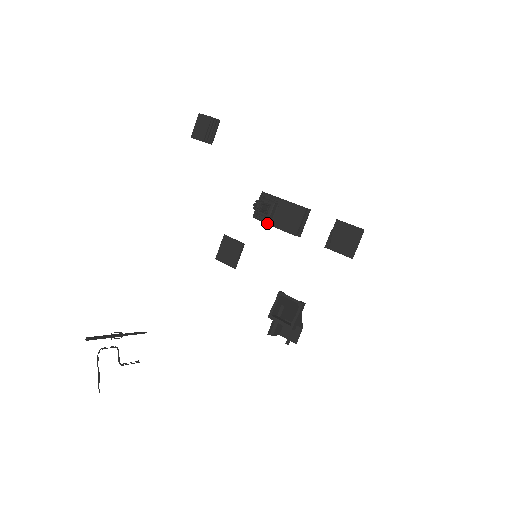
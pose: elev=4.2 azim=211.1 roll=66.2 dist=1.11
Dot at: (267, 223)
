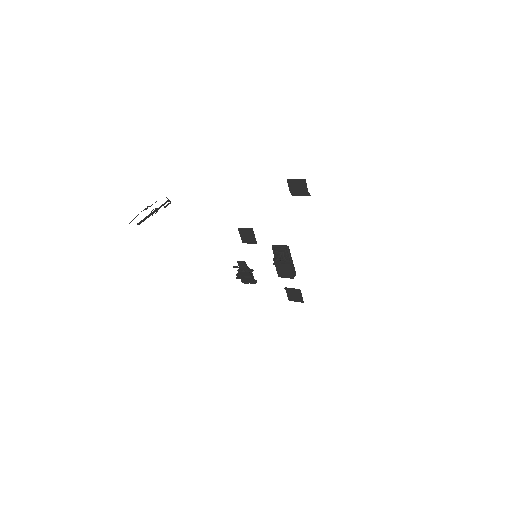
Dot at: occluded
